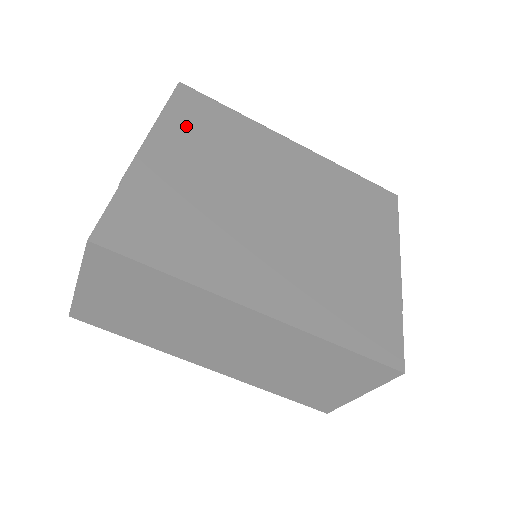
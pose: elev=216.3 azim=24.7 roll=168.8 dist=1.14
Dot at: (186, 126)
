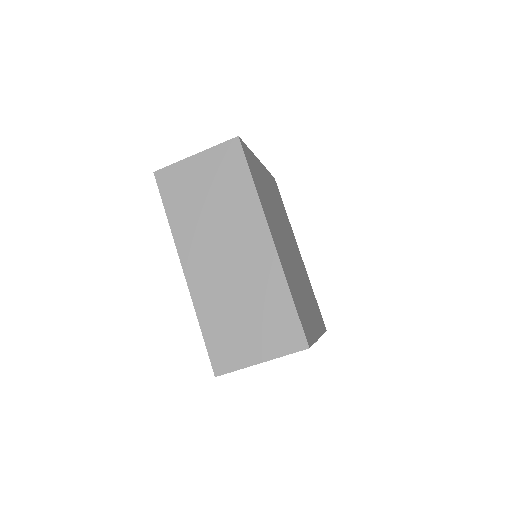
Dot at: (272, 184)
